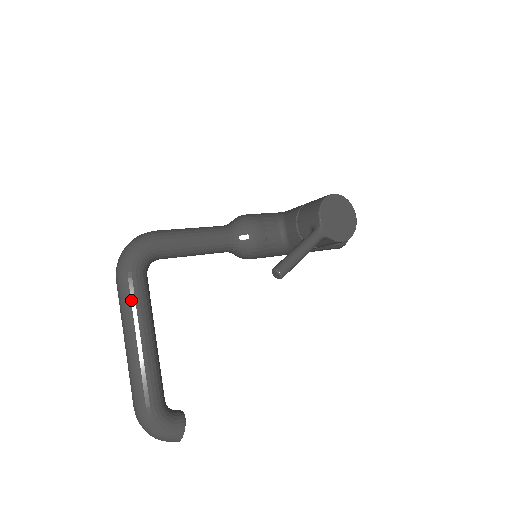
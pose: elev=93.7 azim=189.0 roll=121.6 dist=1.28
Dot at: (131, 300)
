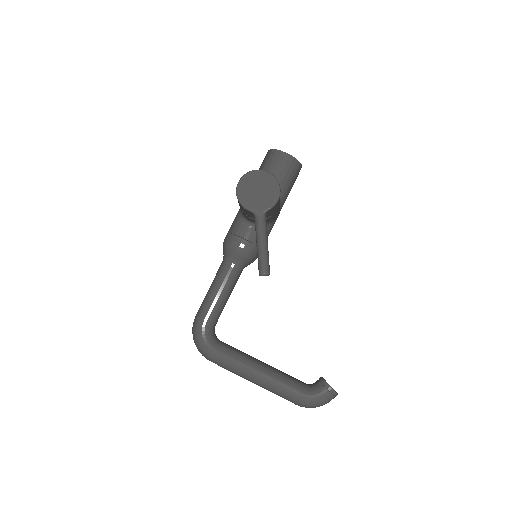
Dot at: (227, 365)
